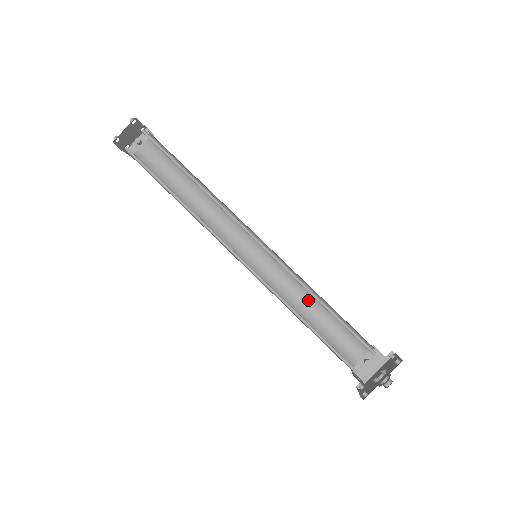
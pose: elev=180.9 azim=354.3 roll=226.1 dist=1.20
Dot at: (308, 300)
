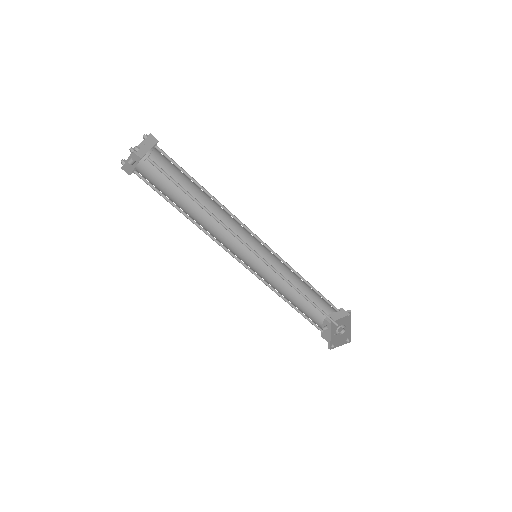
Dot at: (285, 291)
